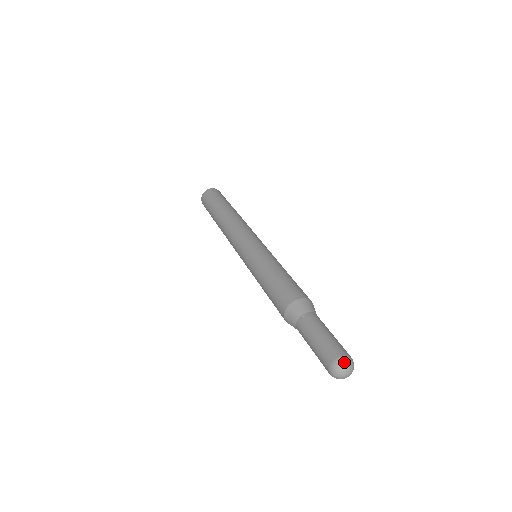
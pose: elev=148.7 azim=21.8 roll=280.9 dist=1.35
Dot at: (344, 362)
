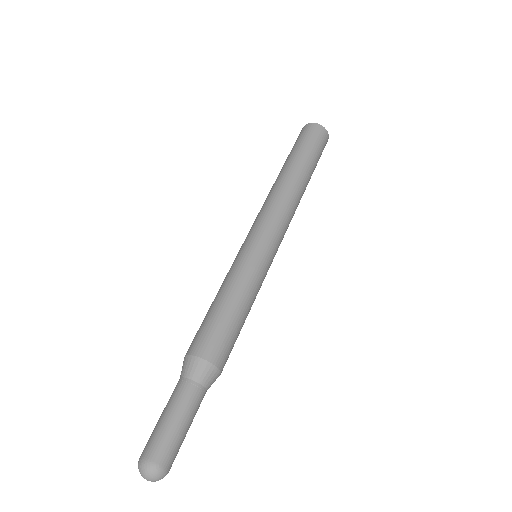
Dot at: (157, 475)
